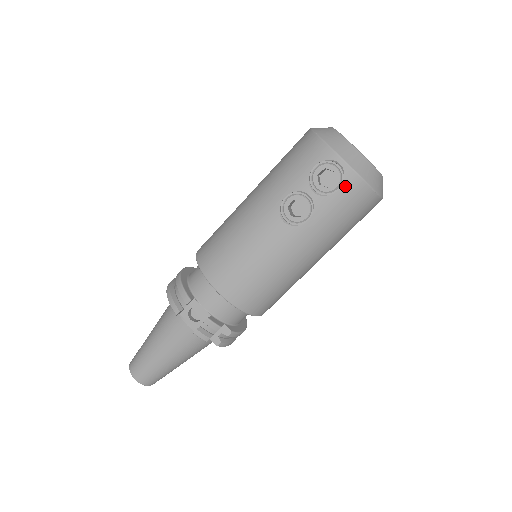
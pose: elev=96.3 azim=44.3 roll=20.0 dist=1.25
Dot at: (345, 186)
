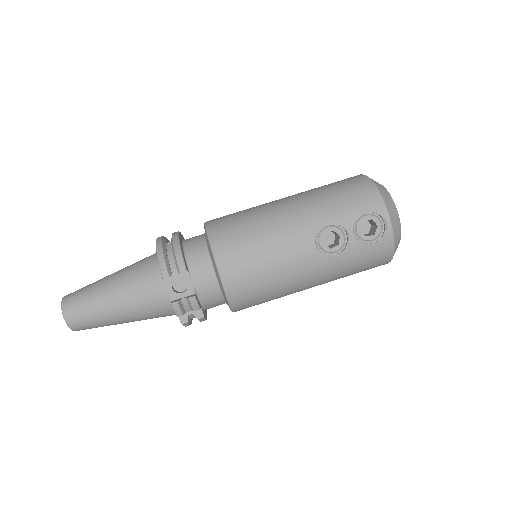
Dot at: (379, 242)
